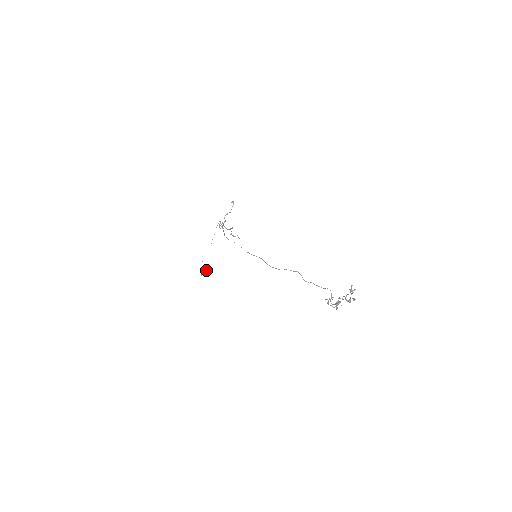
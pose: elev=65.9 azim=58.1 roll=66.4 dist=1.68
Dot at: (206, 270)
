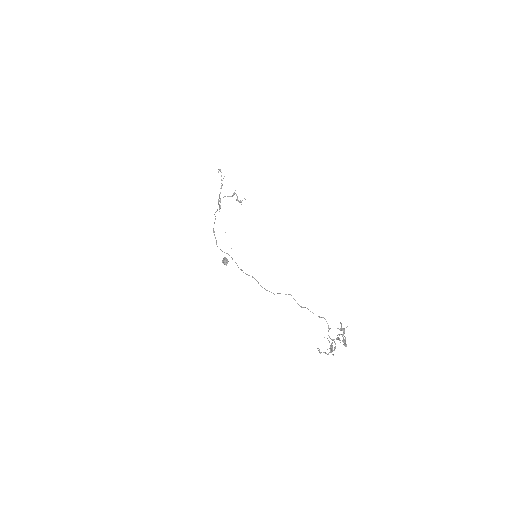
Dot at: (225, 264)
